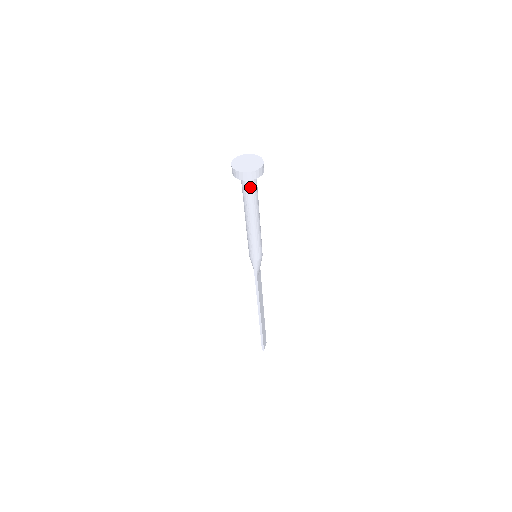
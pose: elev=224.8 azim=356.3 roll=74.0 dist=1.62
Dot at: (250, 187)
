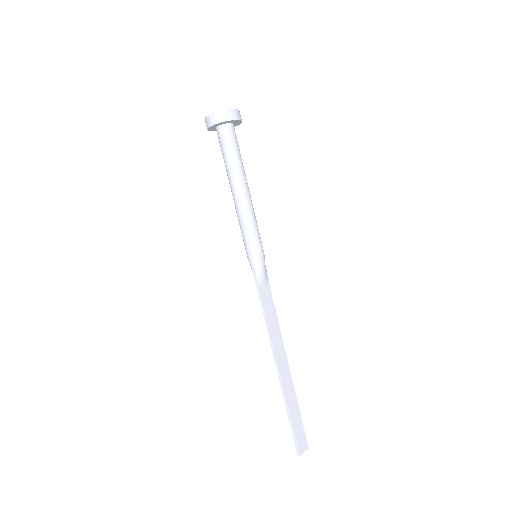
Dot at: (225, 141)
